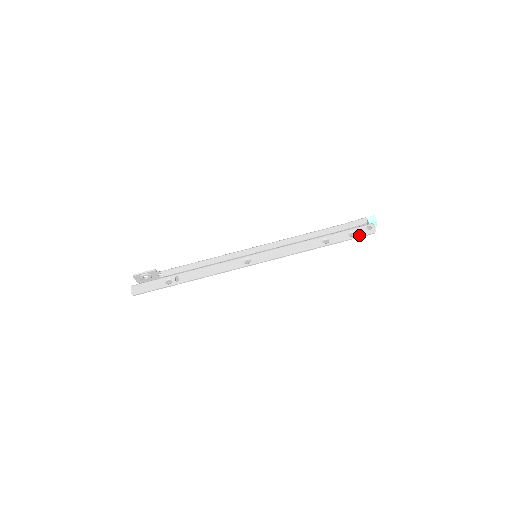
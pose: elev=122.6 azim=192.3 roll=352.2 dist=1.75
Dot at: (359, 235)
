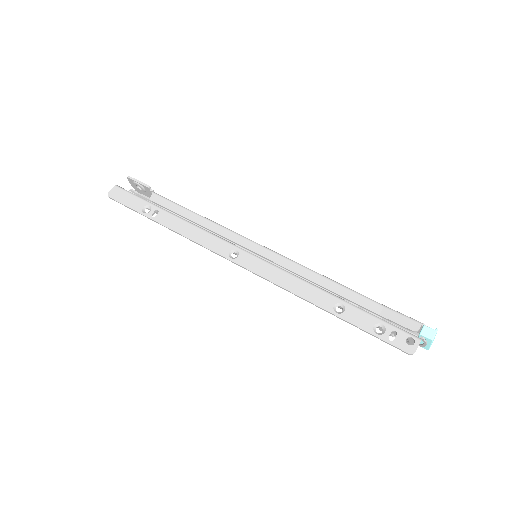
Dot at: (386, 339)
